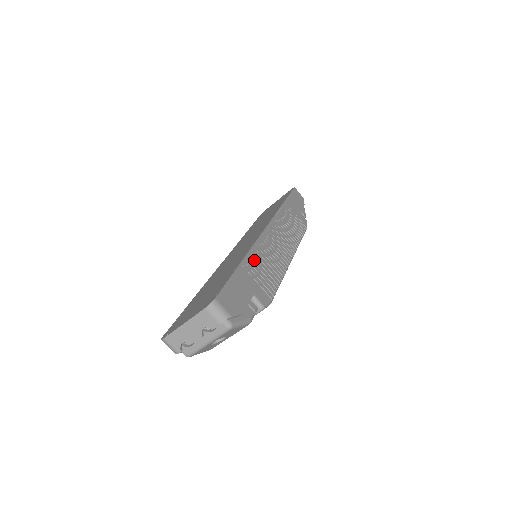
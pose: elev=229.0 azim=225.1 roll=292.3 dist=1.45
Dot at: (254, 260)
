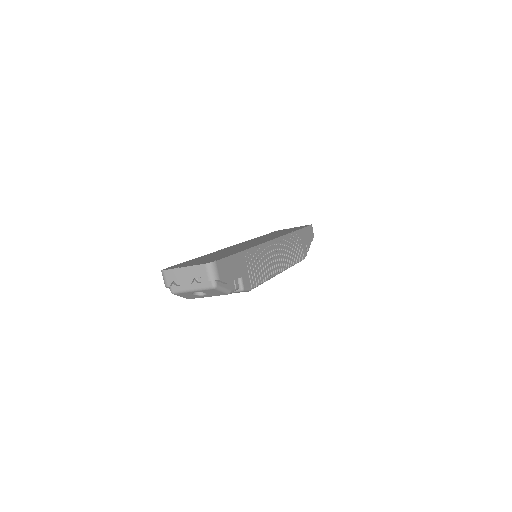
Dot at: (254, 255)
